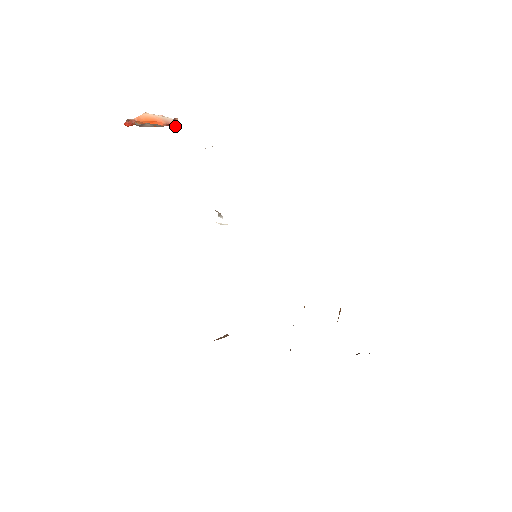
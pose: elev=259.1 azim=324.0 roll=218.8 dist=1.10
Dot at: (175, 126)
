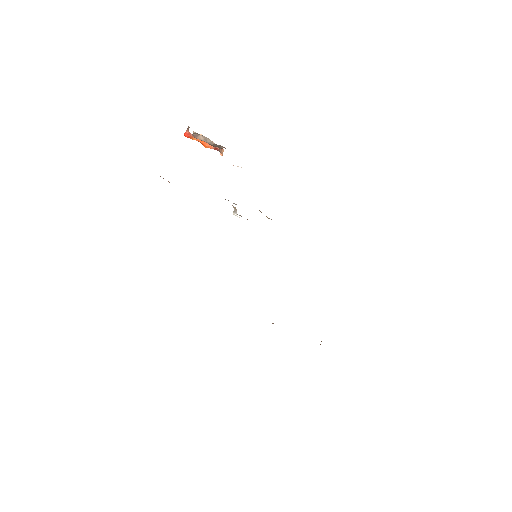
Dot at: (220, 148)
